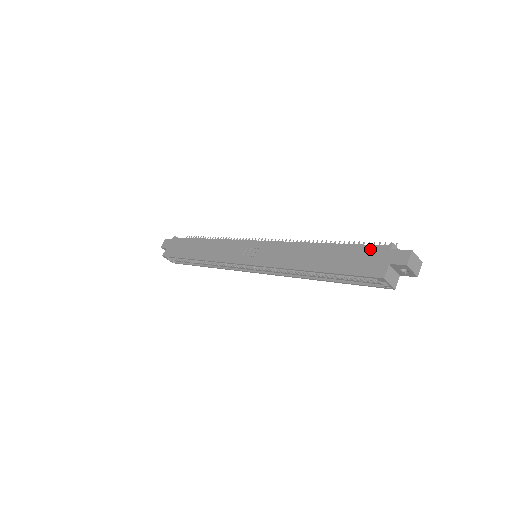
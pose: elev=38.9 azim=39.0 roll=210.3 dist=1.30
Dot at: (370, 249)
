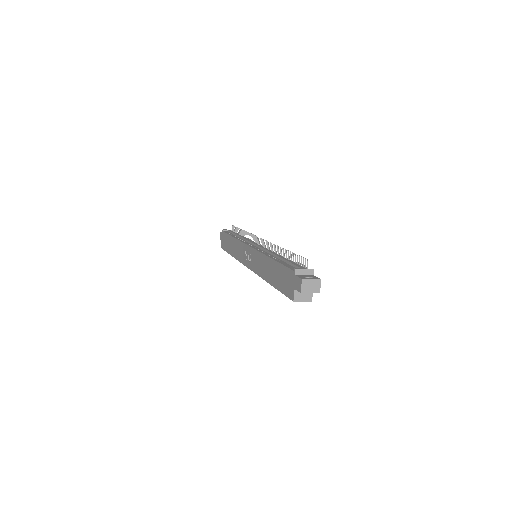
Dot at: (287, 272)
